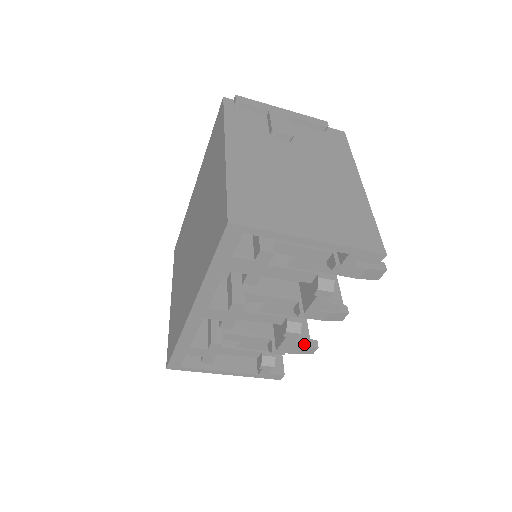
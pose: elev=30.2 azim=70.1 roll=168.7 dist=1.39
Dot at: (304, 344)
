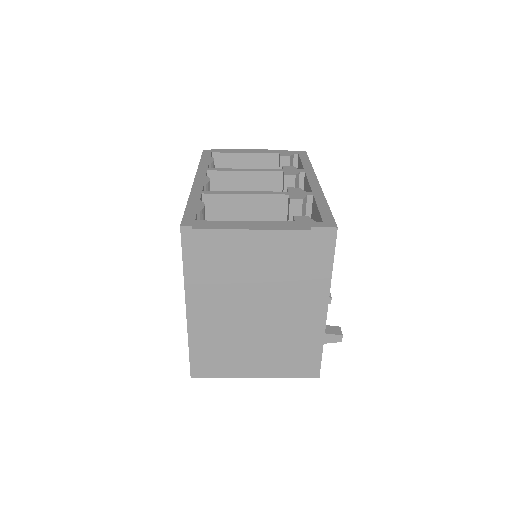
Dot at: occluded
